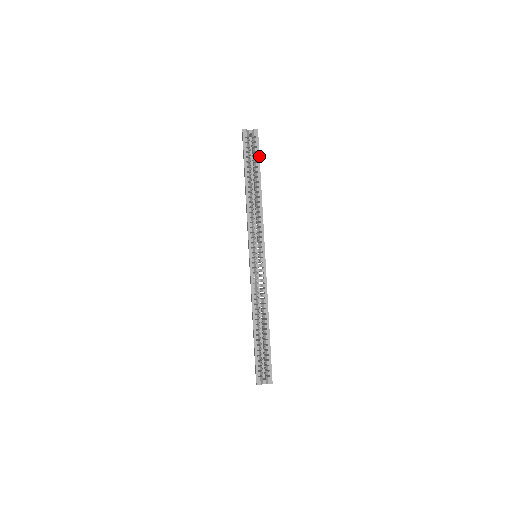
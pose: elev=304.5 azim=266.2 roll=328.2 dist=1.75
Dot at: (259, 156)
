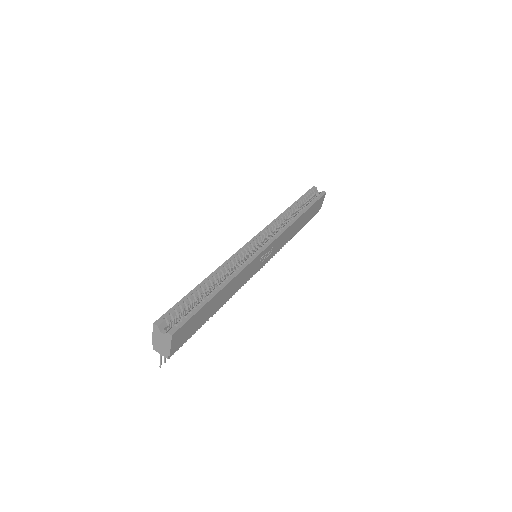
Dot at: (315, 202)
